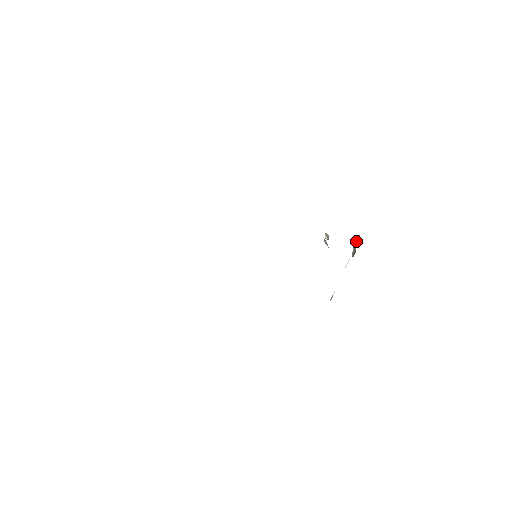
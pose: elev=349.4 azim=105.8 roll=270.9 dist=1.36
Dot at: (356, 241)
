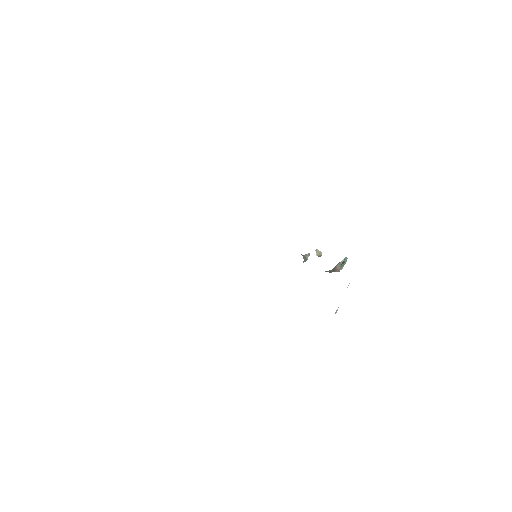
Dot at: occluded
